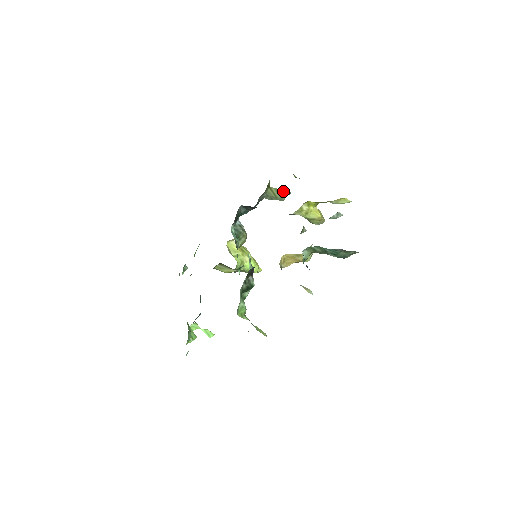
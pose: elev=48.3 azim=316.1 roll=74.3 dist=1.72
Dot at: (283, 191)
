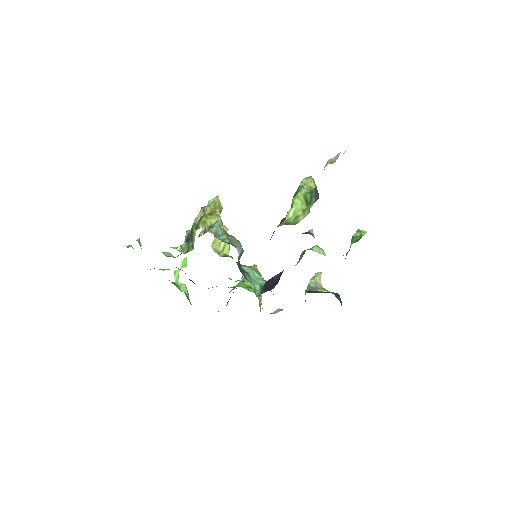
Dot at: occluded
